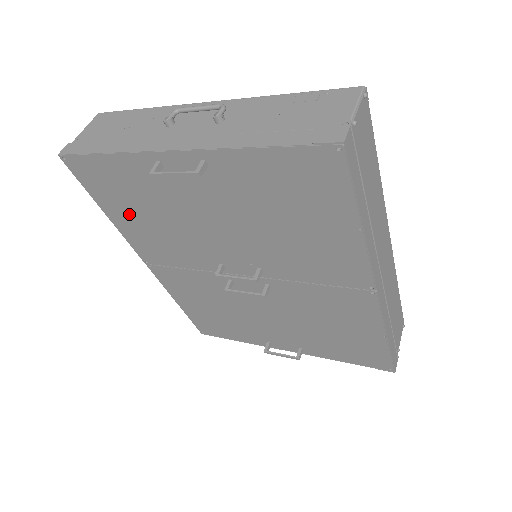
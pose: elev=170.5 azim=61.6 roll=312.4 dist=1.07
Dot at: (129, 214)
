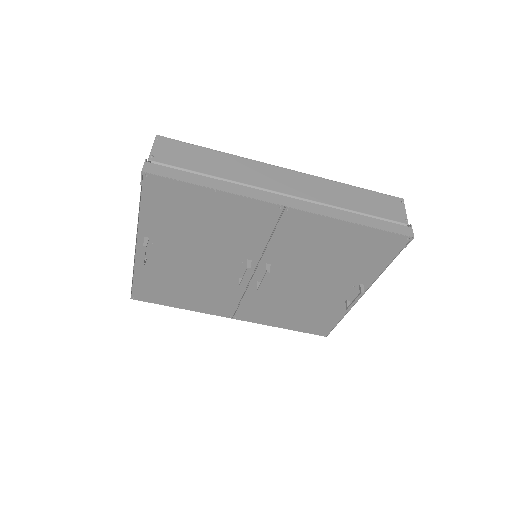
Dot at: (182, 297)
